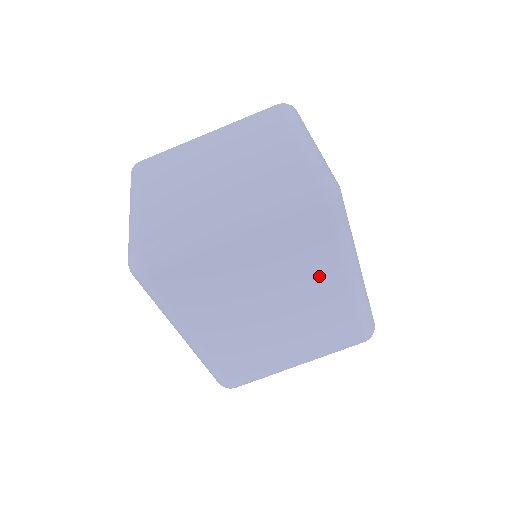
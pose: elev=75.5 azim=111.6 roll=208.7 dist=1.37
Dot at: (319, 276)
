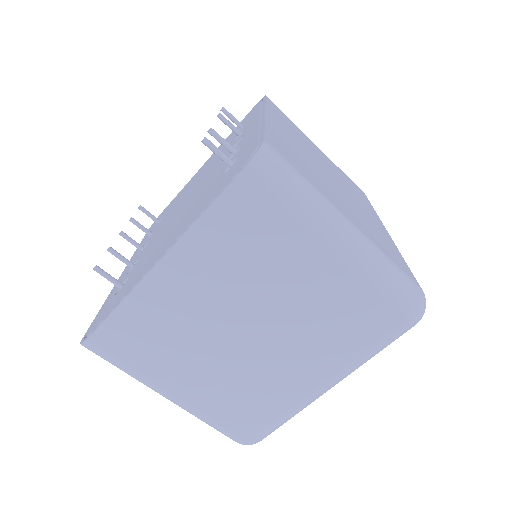
Dot at: occluded
